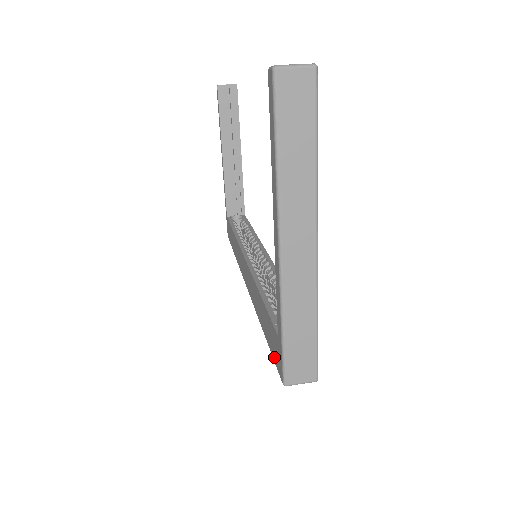
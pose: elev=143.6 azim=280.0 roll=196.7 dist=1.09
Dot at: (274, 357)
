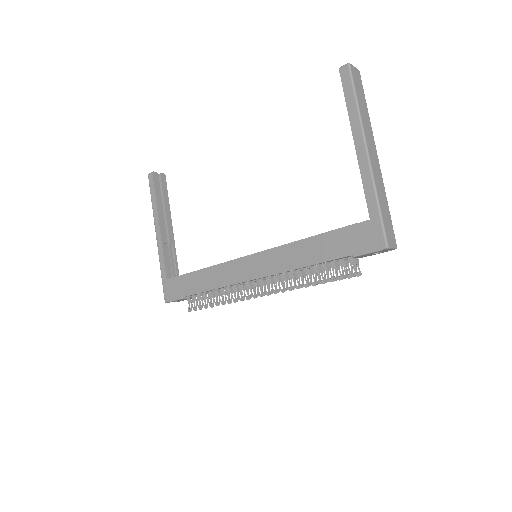
Dot at: (361, 249)
